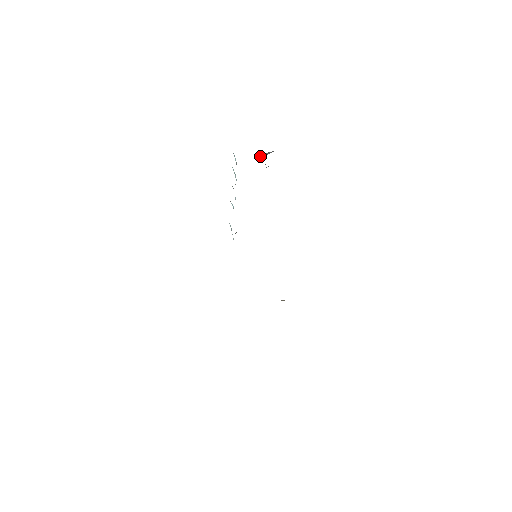
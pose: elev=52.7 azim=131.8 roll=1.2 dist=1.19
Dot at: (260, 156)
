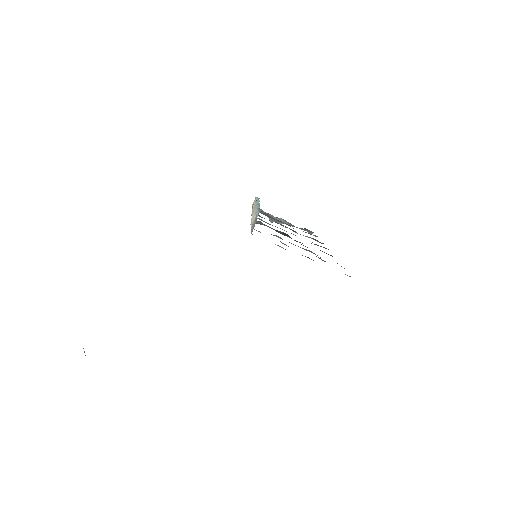
Dot at: occluded
